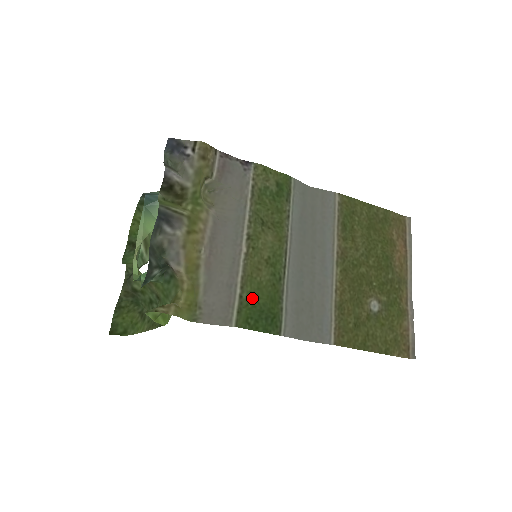
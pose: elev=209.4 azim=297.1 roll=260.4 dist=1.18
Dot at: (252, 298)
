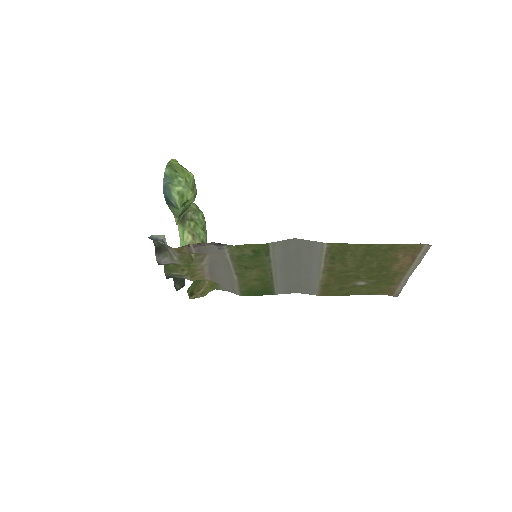
Dot at: (249, 289)
